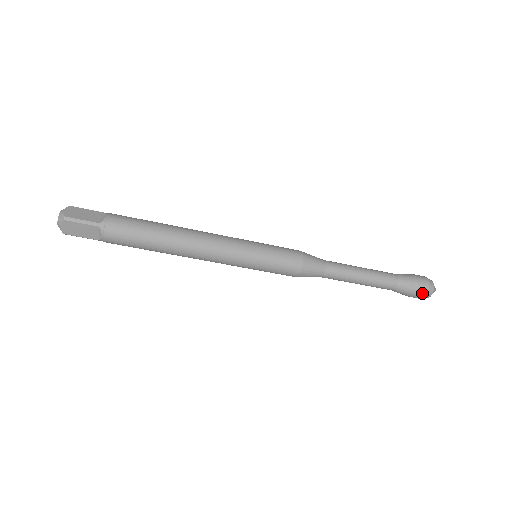
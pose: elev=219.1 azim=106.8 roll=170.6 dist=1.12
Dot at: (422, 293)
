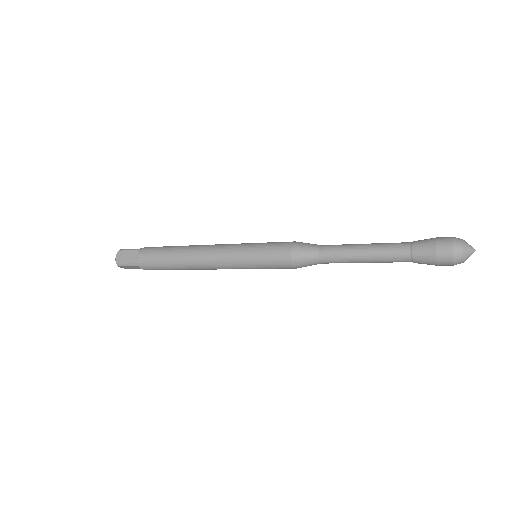
Dot at: (446, 264)
